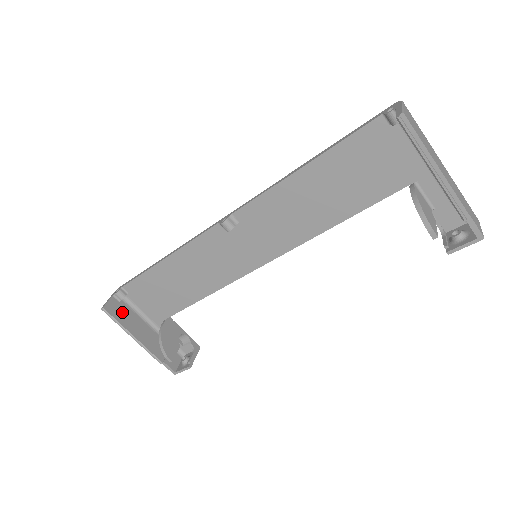
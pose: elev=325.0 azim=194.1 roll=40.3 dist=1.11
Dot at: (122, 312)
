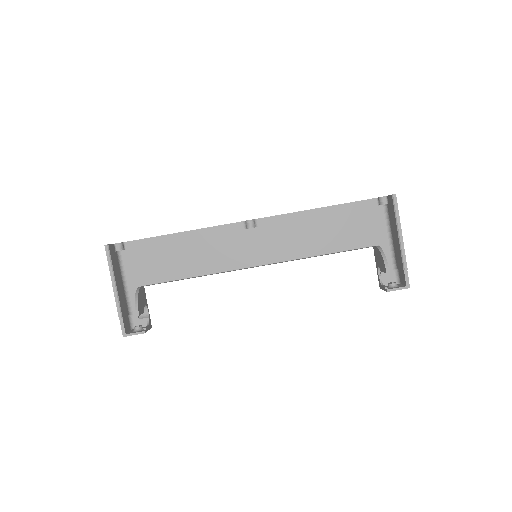
Dot at: (115, 259)
